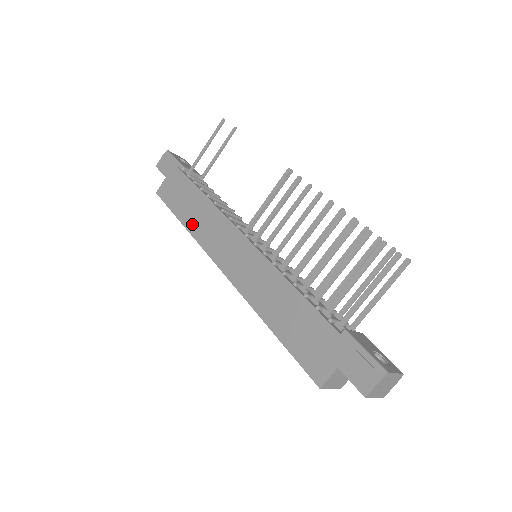
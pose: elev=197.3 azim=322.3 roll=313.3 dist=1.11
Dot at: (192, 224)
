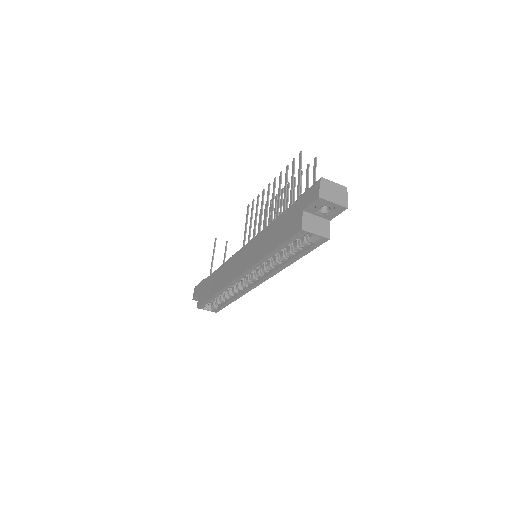
Dot at: (217, 287)
